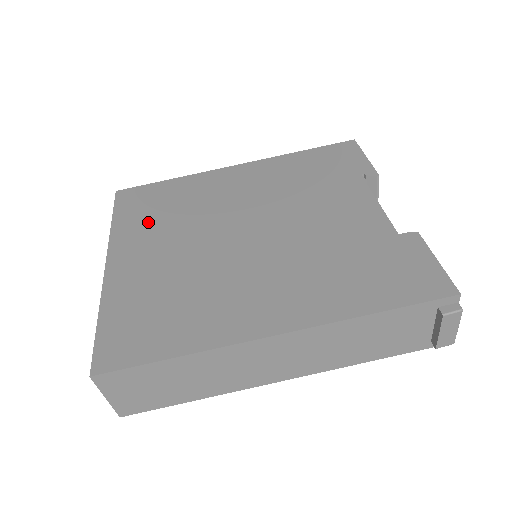
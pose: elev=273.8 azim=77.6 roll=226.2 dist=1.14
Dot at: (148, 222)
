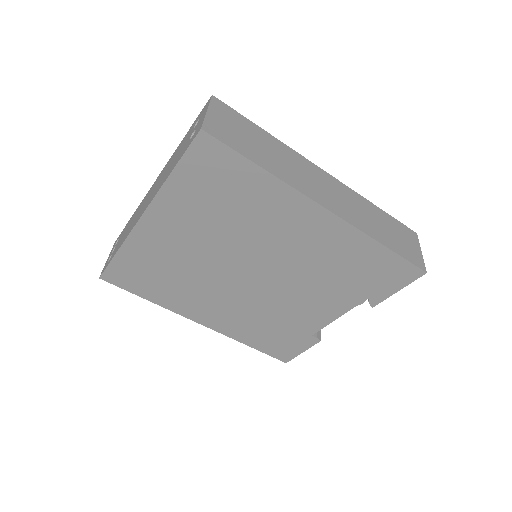
Dot at: (199, 205)
